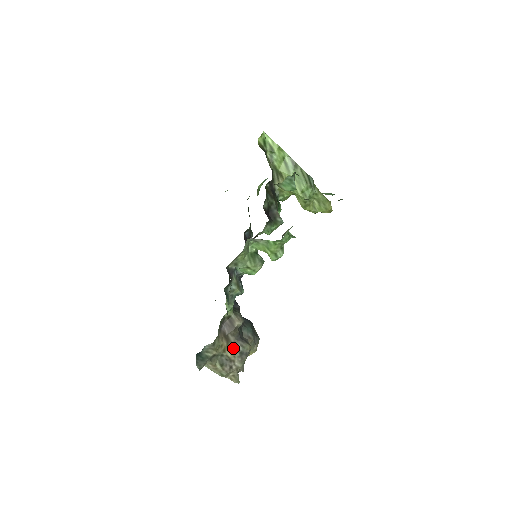
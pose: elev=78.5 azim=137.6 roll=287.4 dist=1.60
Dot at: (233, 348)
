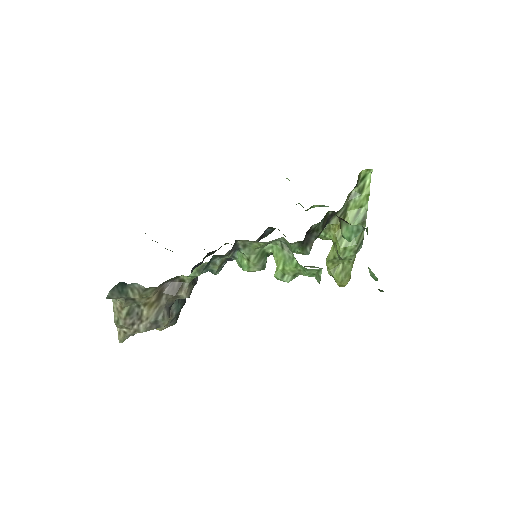
Dot at: (155, 310)
